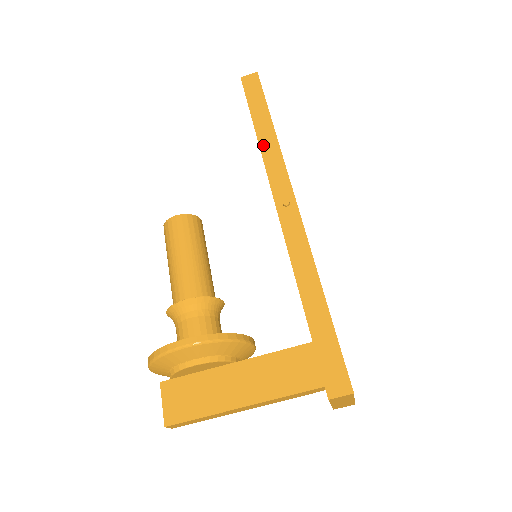
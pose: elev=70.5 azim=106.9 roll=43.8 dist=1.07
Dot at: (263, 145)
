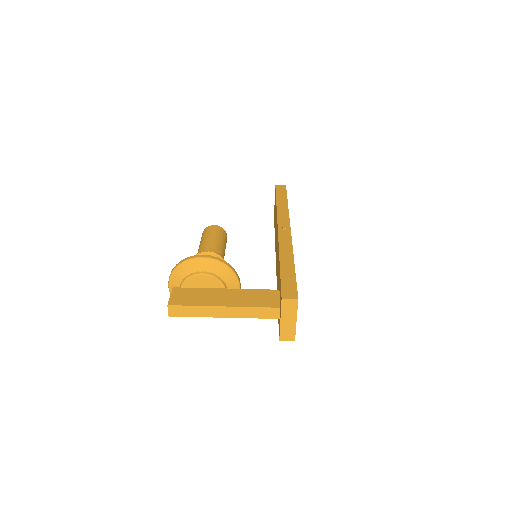
Dot at: (279, 208)
